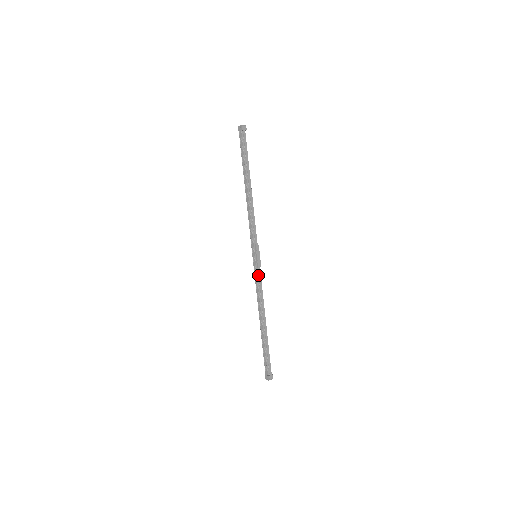
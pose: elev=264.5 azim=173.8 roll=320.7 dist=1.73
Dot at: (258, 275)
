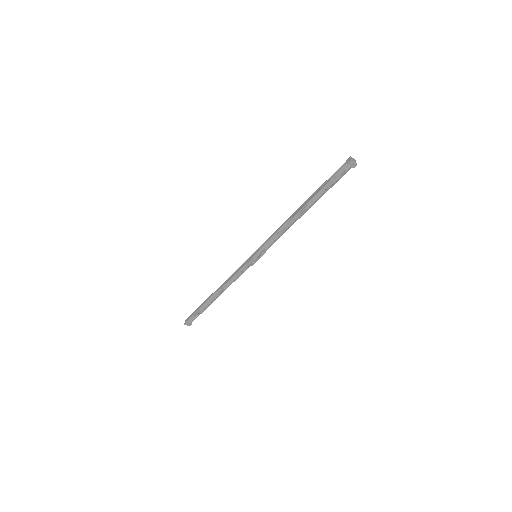
Dot at: (245, 269)
